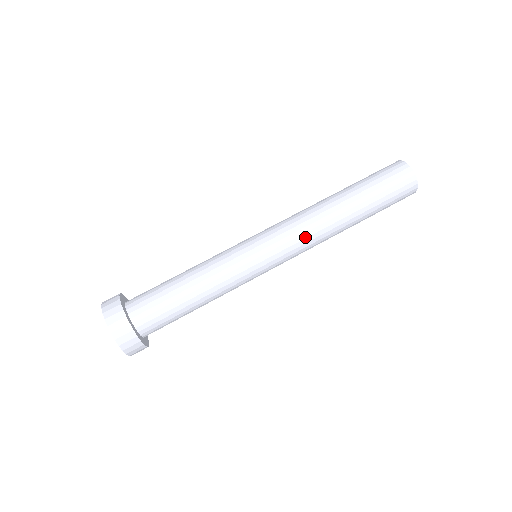
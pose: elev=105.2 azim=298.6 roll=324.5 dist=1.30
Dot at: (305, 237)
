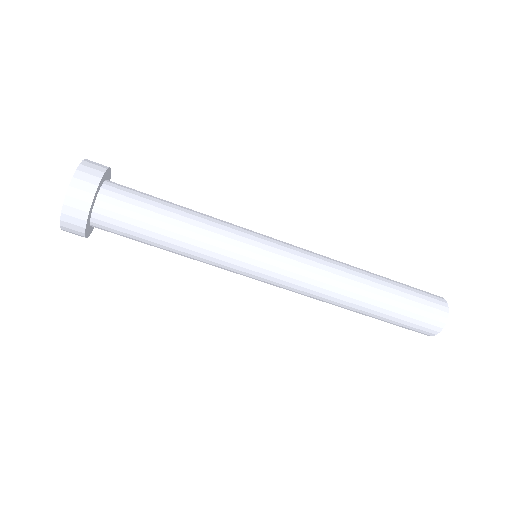
Dot at: (310, 288)
